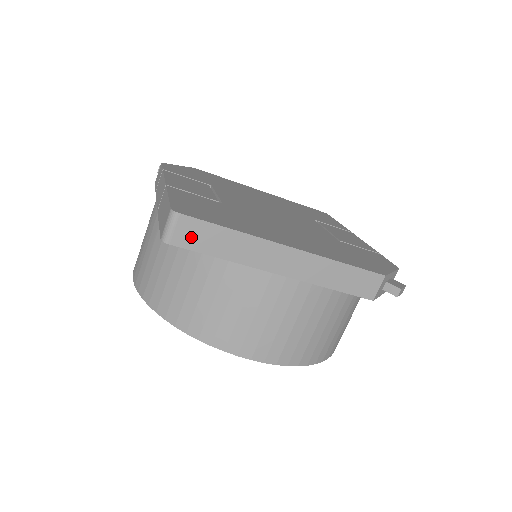
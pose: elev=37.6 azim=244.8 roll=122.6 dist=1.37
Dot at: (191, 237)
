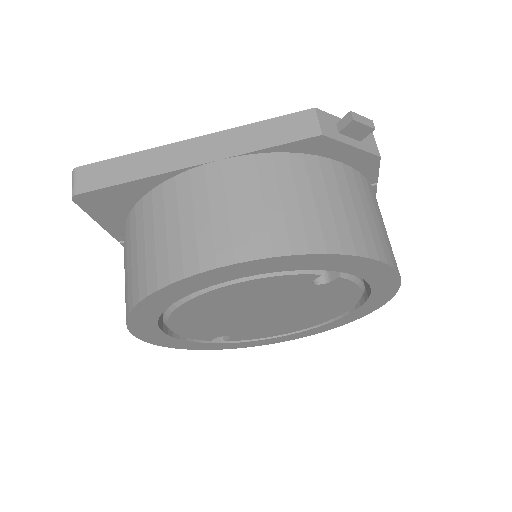
Dot at: (93, 180)
